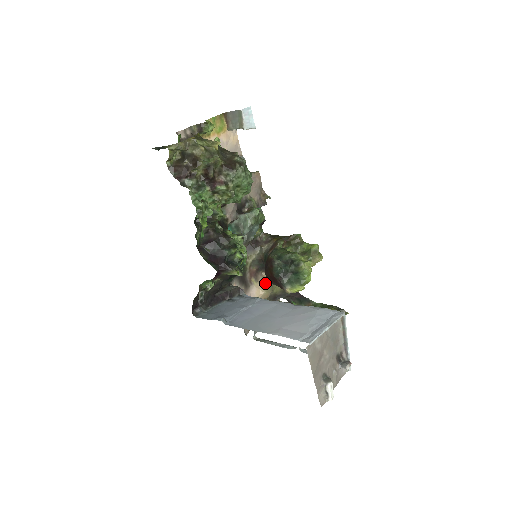
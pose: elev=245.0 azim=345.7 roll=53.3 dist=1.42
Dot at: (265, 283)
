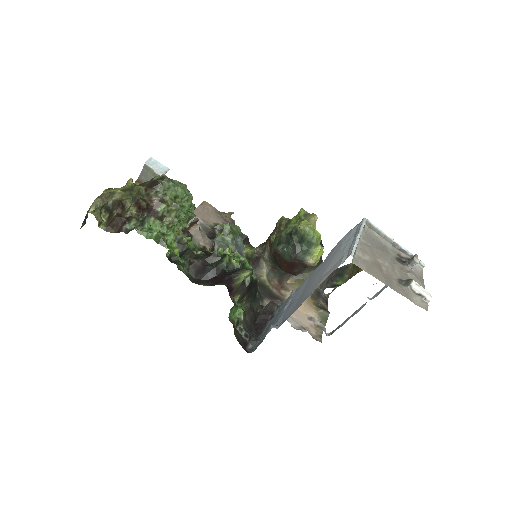
Dot at: (297, 287)
